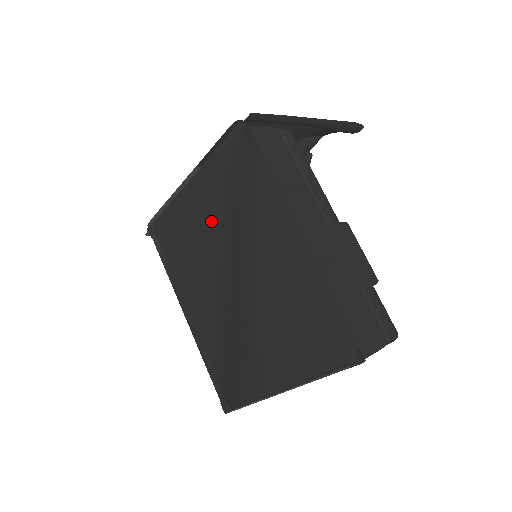
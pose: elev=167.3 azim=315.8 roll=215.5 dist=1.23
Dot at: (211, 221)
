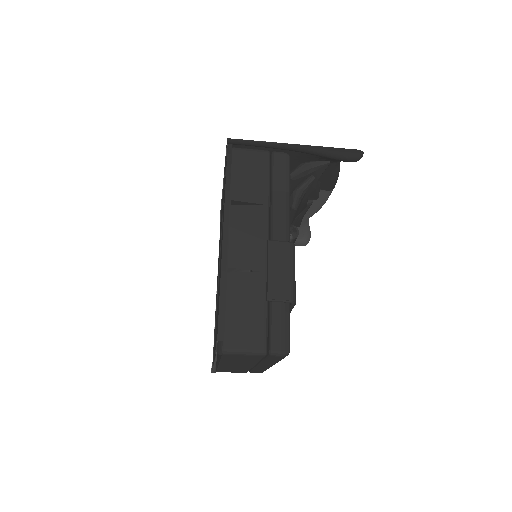
Dot at: occluded
